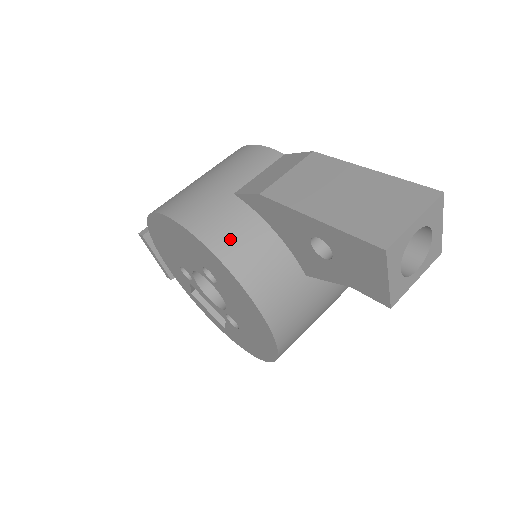
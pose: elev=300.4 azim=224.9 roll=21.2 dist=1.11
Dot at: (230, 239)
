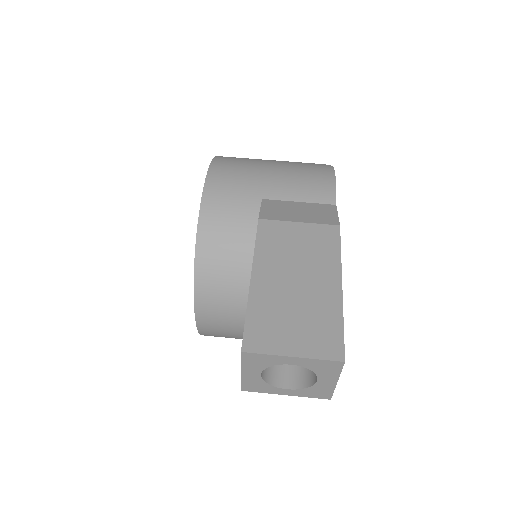
Dot at: (219, 229)
